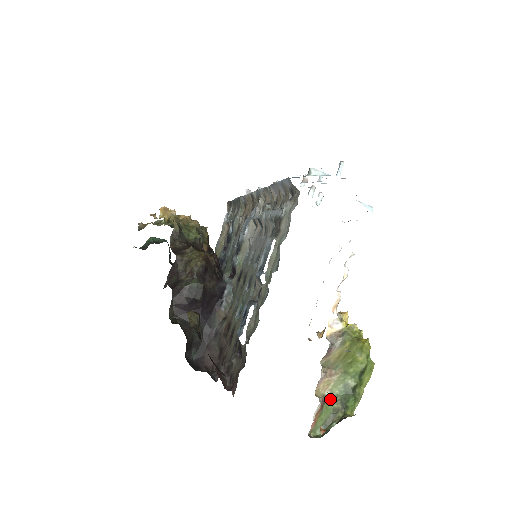
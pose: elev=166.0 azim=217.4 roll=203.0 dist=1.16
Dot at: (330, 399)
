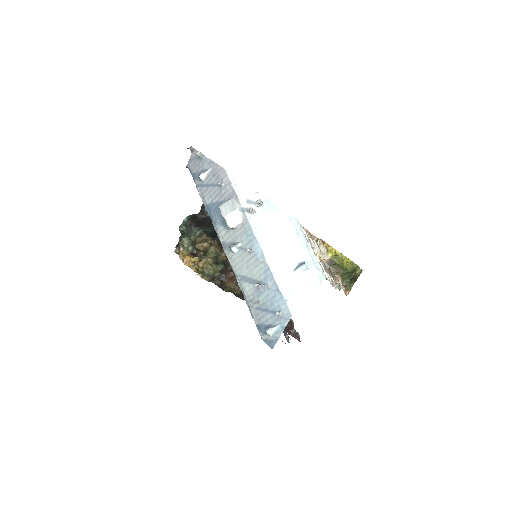
Dot at: (344, 275)
